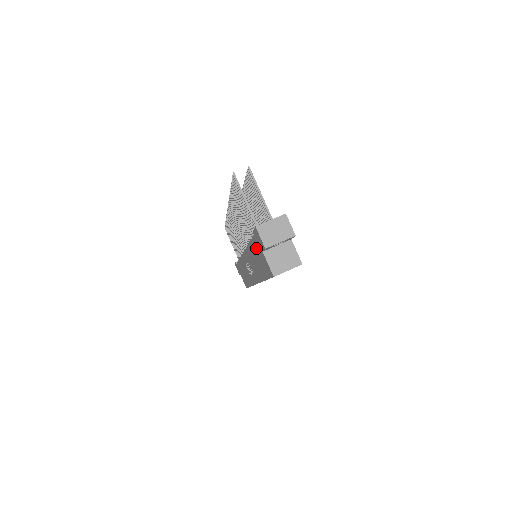
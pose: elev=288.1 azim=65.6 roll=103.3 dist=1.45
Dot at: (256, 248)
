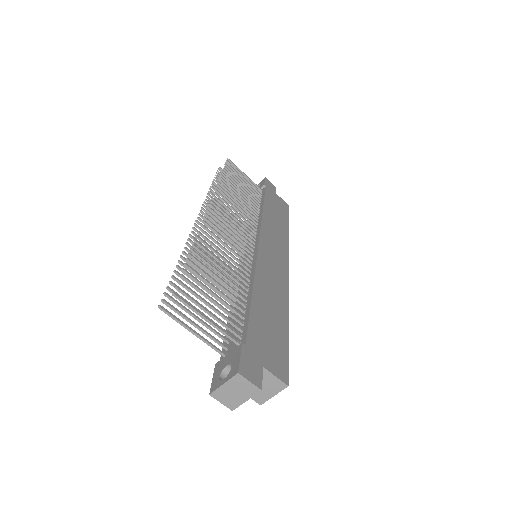
Dot at: occluded
